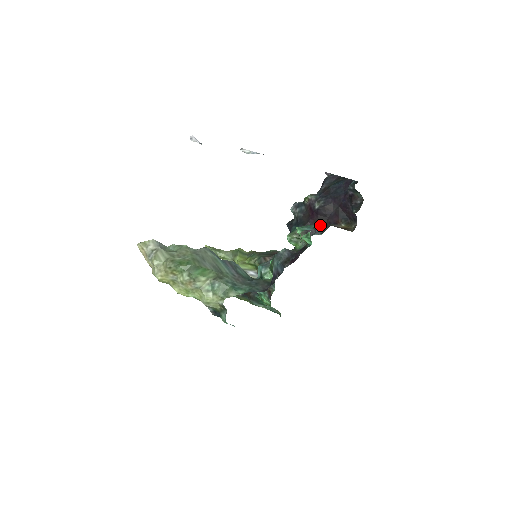
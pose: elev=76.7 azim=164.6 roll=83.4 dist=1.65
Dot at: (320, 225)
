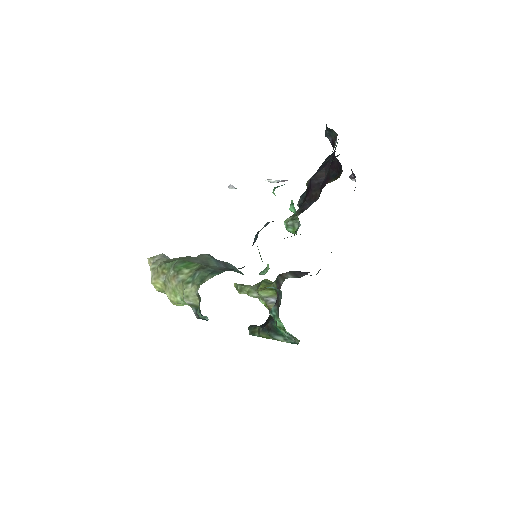
Dot at: (314, 197)
